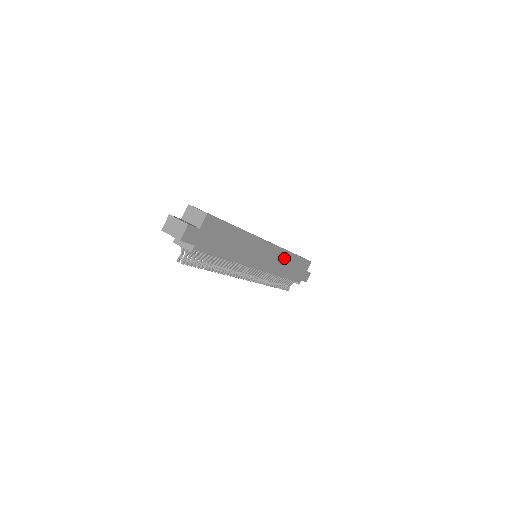
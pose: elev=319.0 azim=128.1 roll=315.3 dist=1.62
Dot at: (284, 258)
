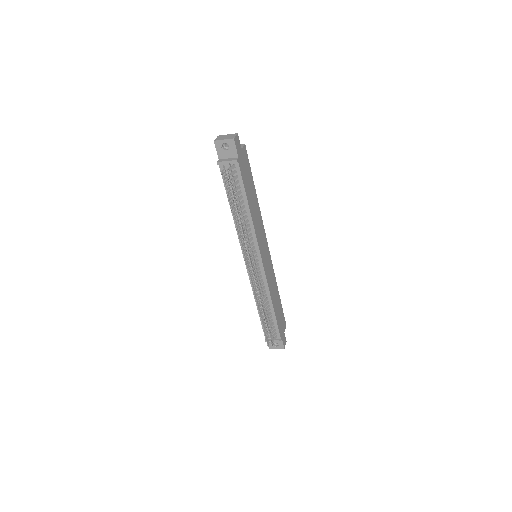
Dot at: (273, 281)
